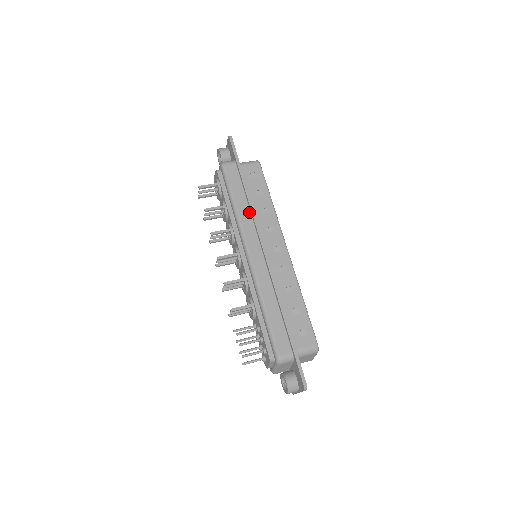
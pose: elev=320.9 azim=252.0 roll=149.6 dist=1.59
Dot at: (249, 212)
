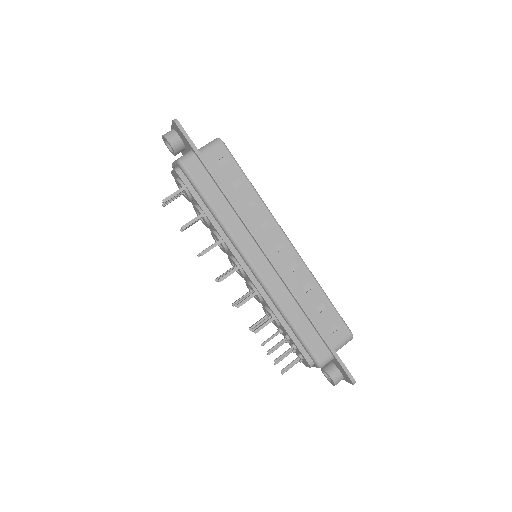
Dot at: (235, 215)
